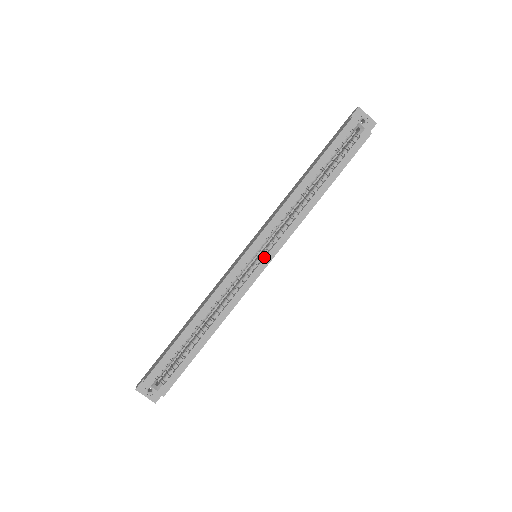
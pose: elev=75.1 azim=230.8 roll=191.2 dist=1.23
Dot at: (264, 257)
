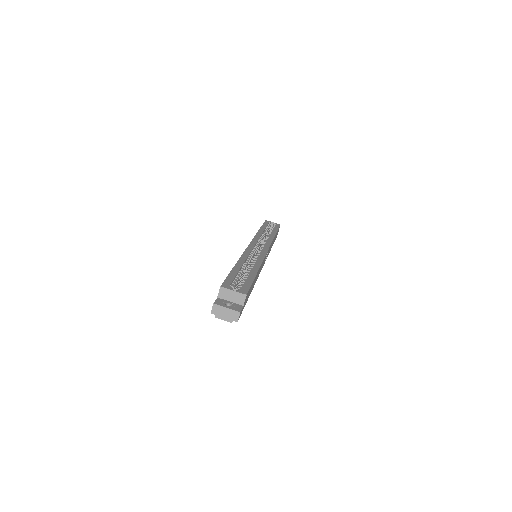
Dot at: (263, 248)
